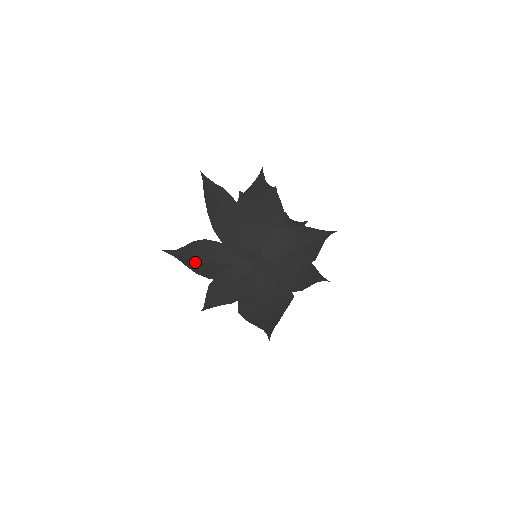
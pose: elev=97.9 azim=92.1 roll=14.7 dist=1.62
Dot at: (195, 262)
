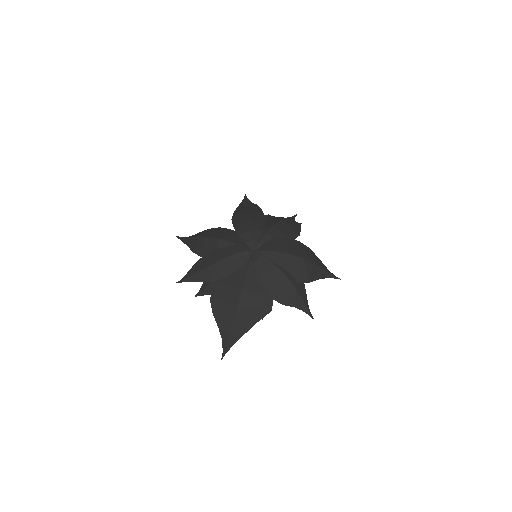
Dot at: (199, 240)
